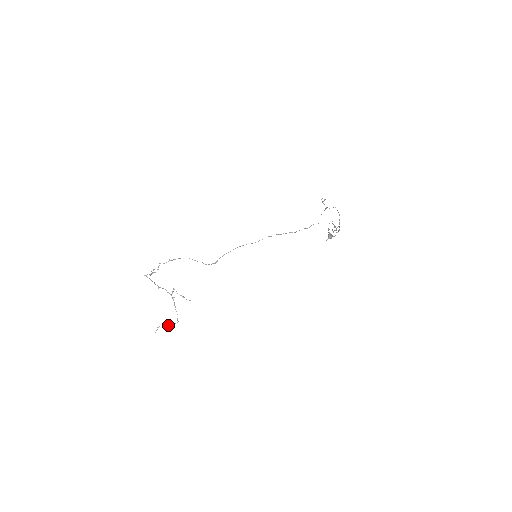
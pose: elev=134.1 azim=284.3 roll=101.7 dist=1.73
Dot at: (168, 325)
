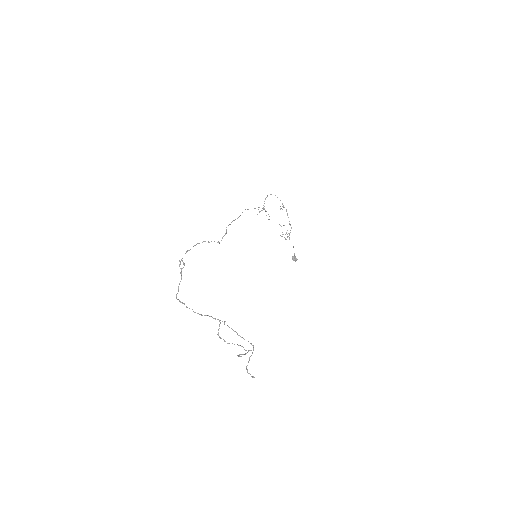
Dot at: occluded
